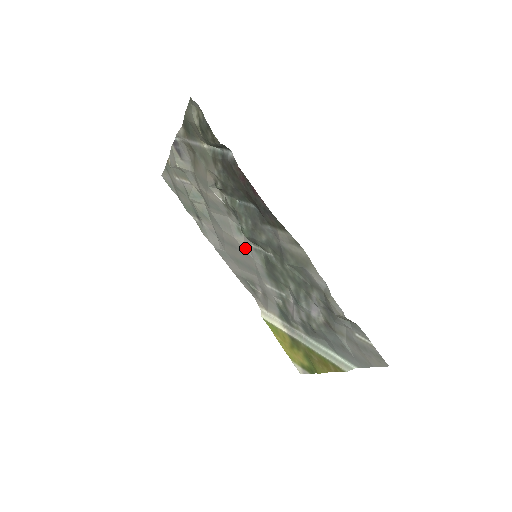
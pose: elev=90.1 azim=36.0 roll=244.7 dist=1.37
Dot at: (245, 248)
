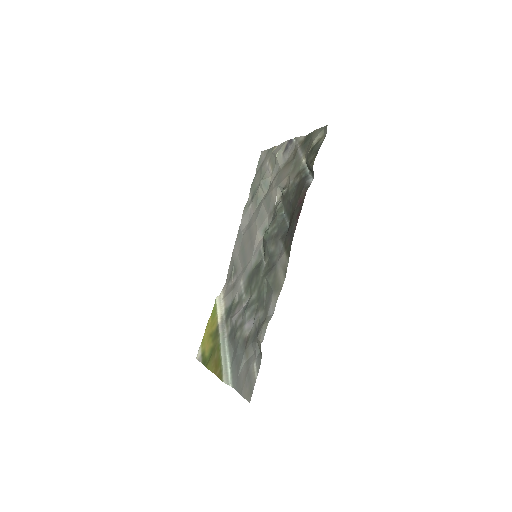
Dot at: (256, 245)
